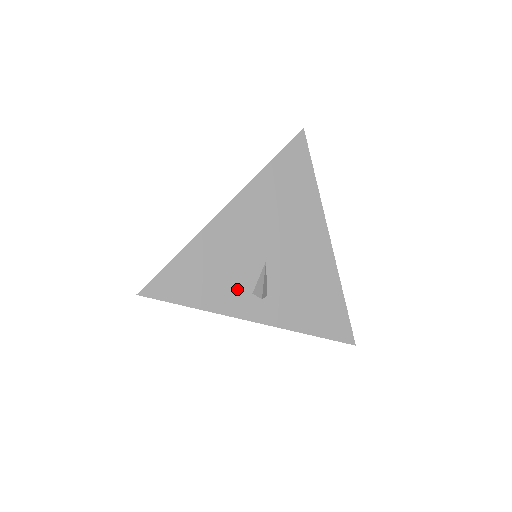
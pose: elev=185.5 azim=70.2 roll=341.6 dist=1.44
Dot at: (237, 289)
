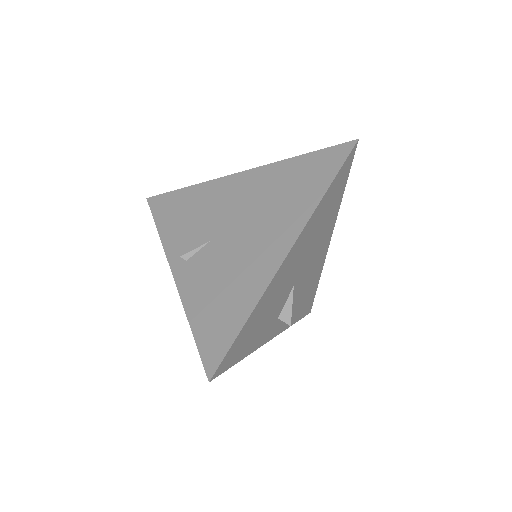
Dot at: (271, 322)
